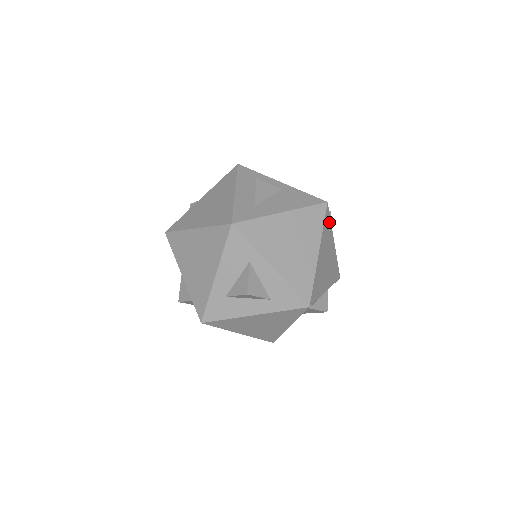
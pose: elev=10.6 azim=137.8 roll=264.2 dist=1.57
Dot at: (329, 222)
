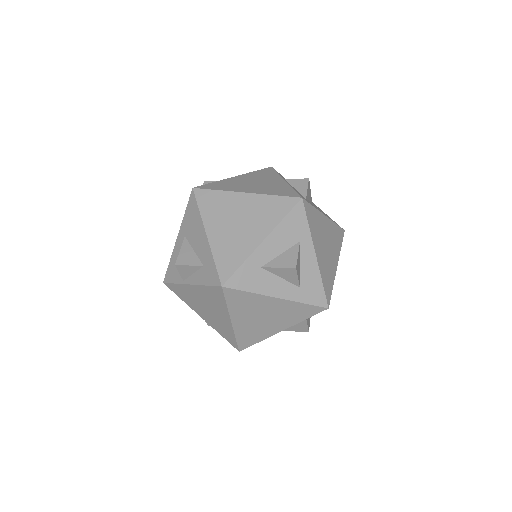
Dot at: occluded
